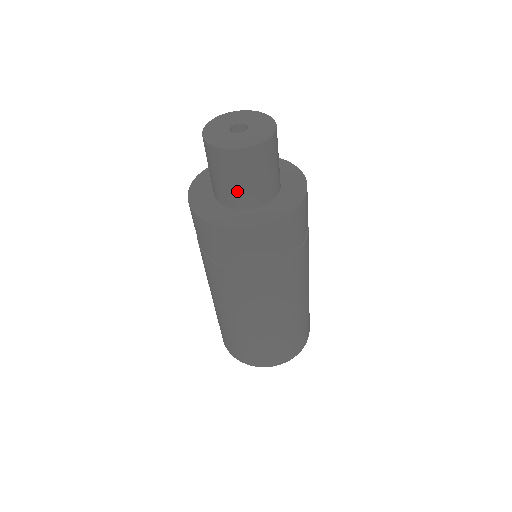
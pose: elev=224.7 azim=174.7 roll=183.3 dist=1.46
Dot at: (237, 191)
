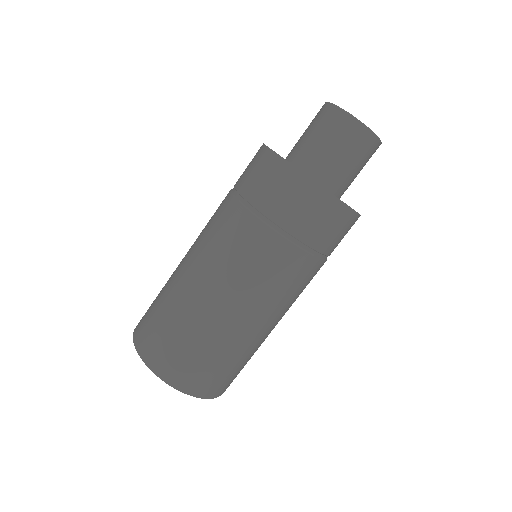
Dot at: (339, 169)
